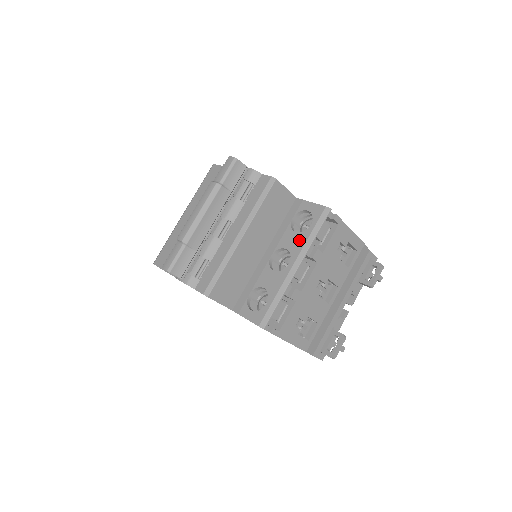
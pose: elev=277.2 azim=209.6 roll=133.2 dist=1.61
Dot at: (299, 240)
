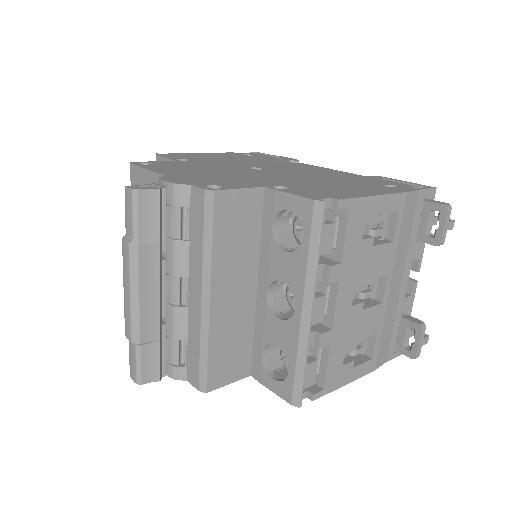
Dot at: (295, 267)
